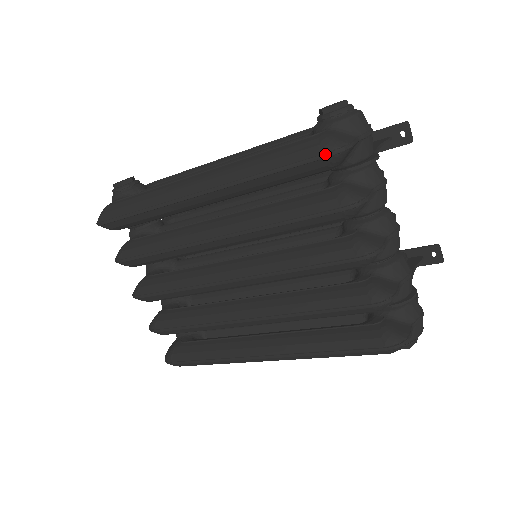
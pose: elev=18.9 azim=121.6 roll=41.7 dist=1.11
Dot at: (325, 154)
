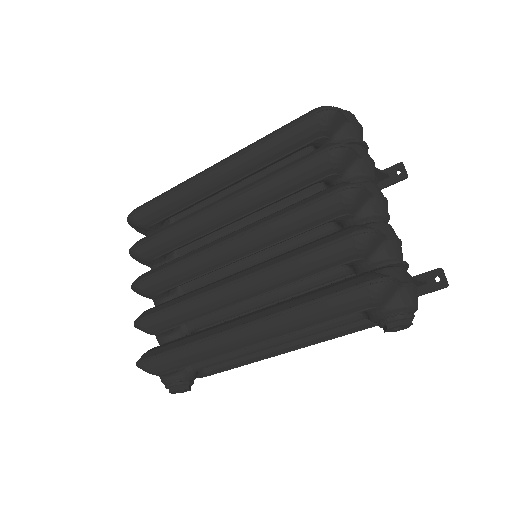
Dot at: (316, 110)
